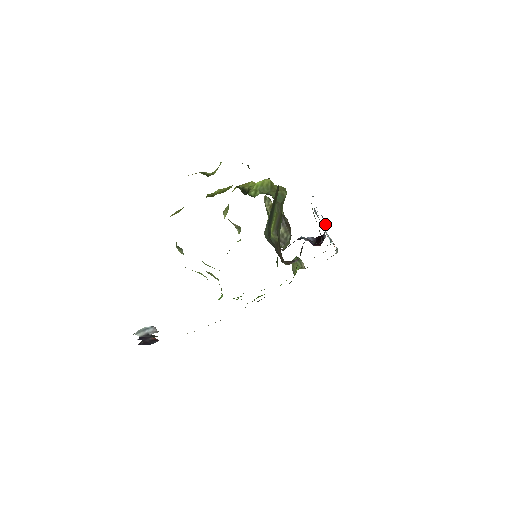
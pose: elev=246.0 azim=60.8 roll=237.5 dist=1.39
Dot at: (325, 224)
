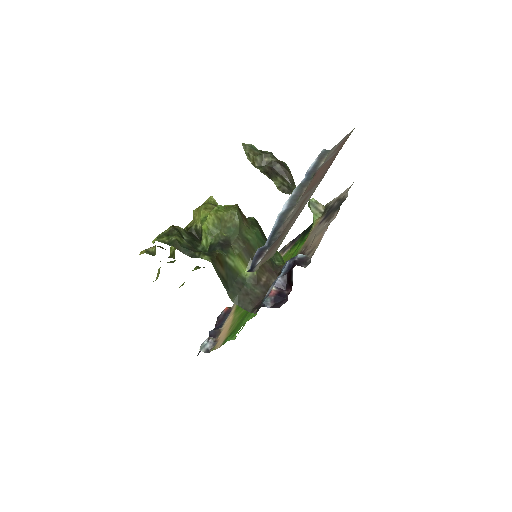
Dot at: occluded
